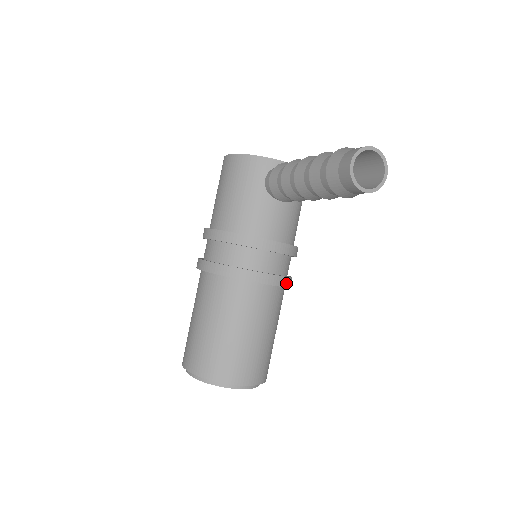
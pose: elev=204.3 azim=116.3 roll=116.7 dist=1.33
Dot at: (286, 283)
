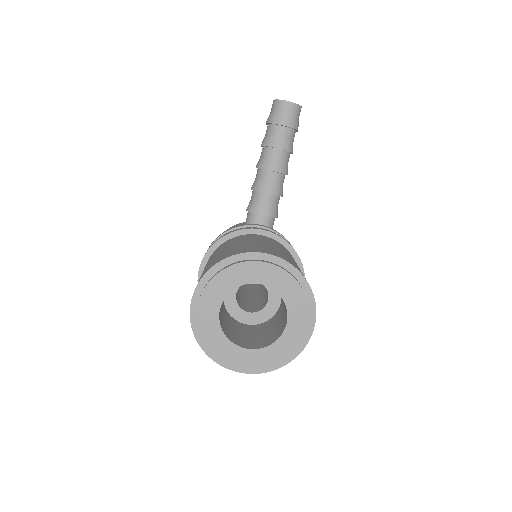
Dot at: (292, 247)
